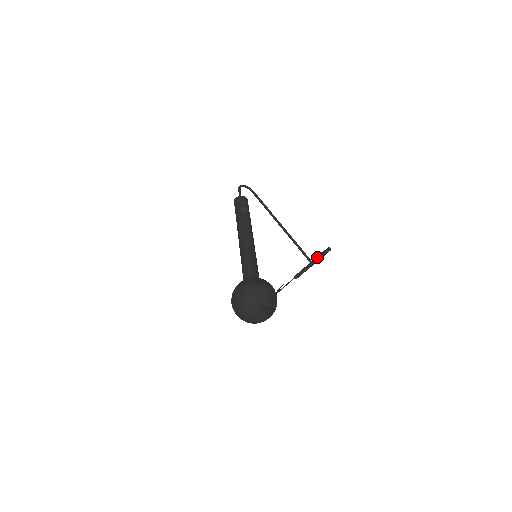
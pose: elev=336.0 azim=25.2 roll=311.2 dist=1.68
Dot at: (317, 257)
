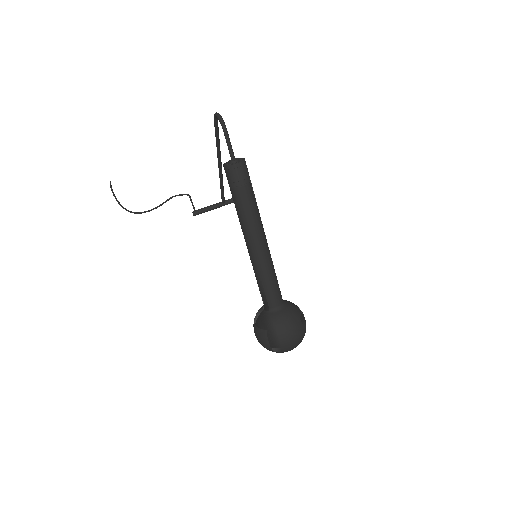
Dot at: occluded
